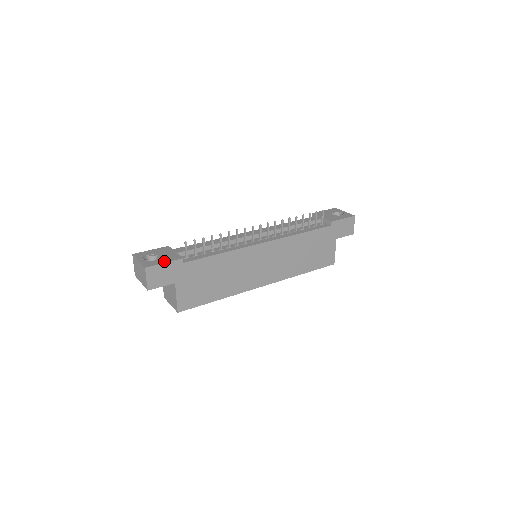
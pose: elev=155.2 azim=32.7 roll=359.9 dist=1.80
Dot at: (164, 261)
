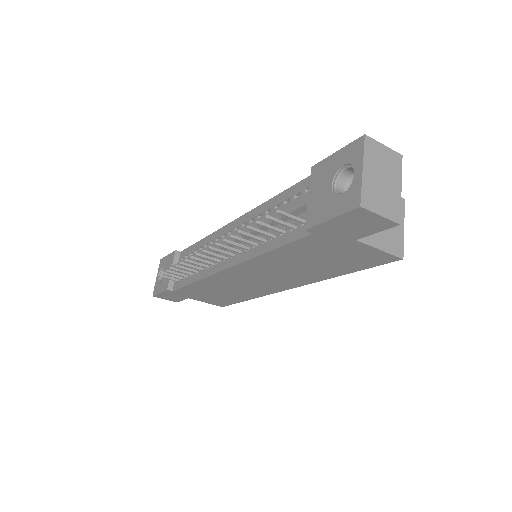
Dot at: (160, 289)
